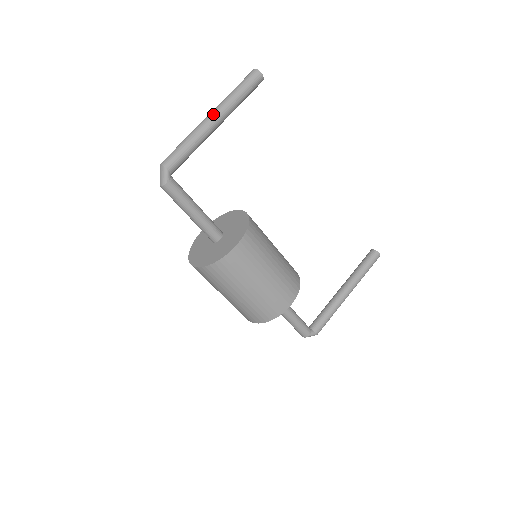
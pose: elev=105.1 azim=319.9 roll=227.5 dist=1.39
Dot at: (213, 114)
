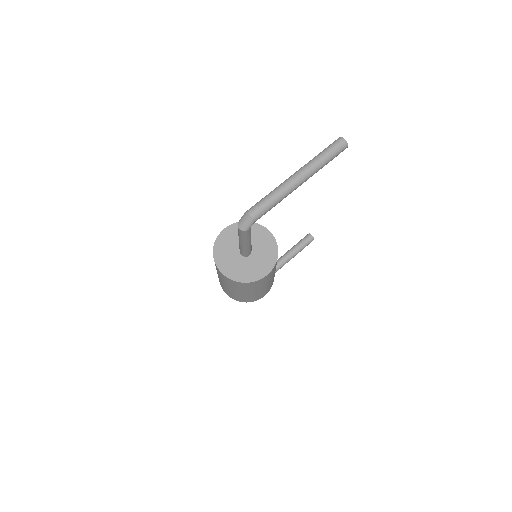
Dot at: (303, 177)
